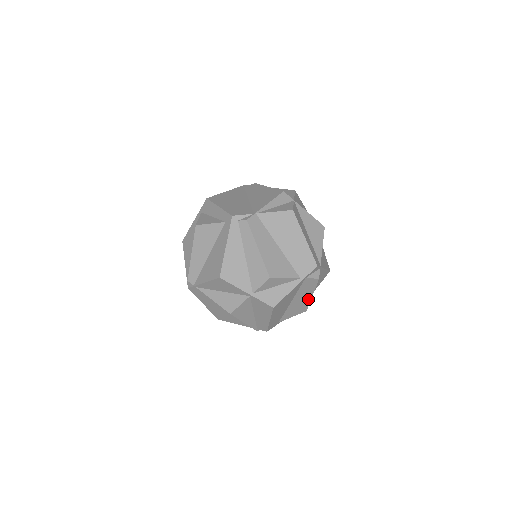
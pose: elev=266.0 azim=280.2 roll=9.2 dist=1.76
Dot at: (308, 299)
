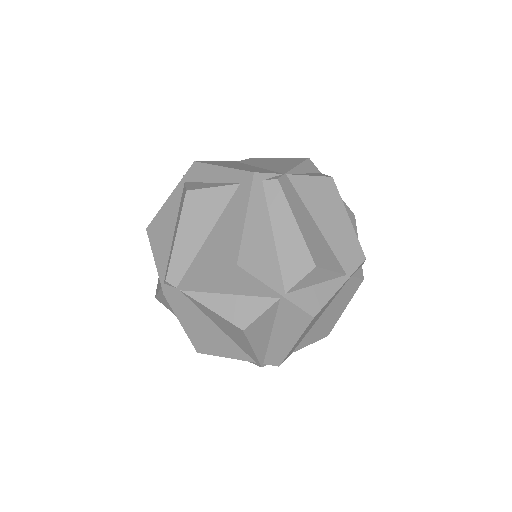
Dot at: (338, 315)
